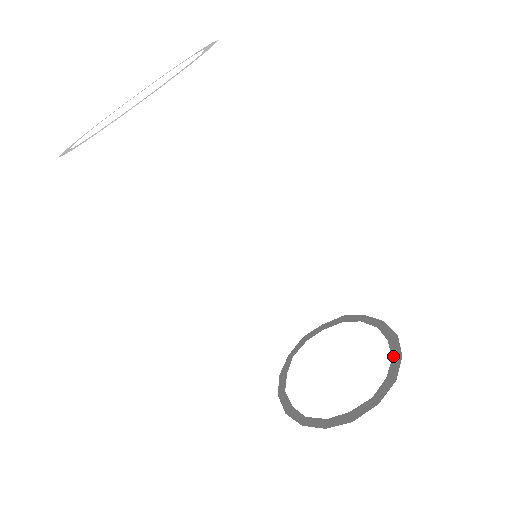
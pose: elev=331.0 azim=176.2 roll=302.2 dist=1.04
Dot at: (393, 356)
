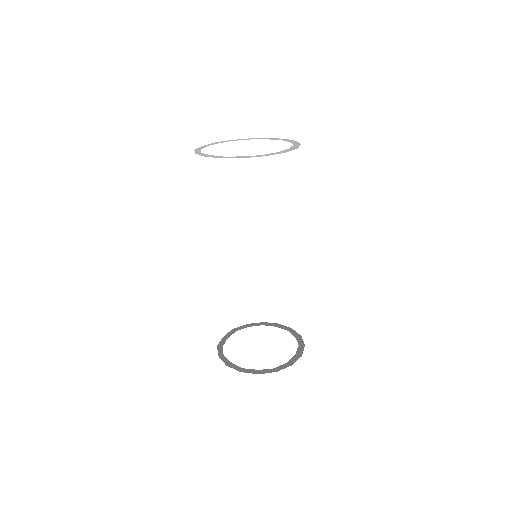
Dot at: (287, 330)
